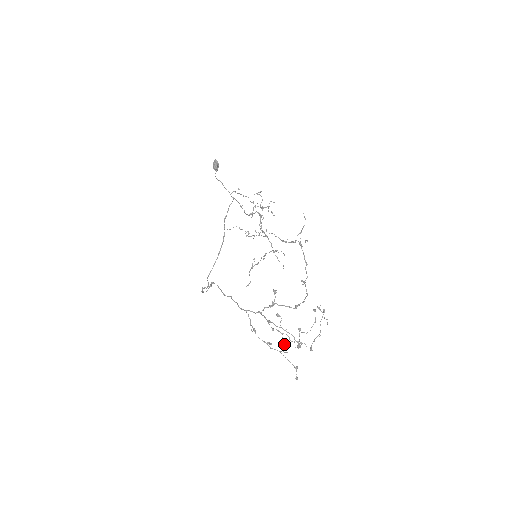
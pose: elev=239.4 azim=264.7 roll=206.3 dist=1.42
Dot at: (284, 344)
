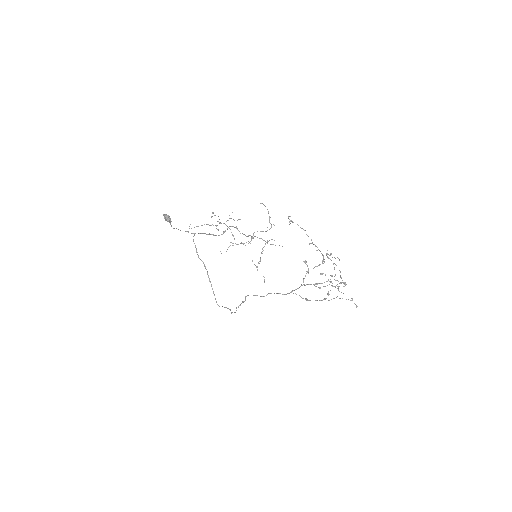
Dot at: (338, 289)
